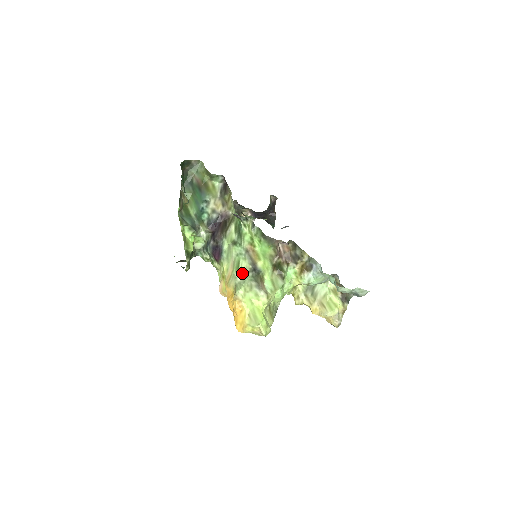
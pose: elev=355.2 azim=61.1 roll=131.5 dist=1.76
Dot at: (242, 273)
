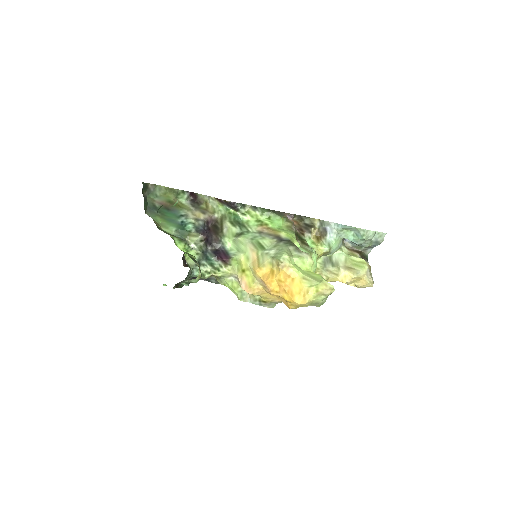
Dot at: (271, 247)
